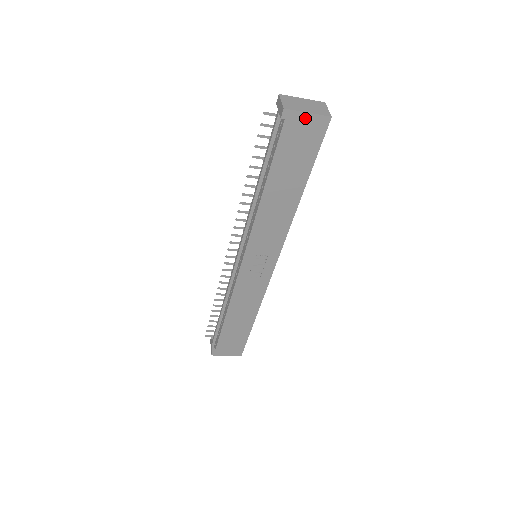
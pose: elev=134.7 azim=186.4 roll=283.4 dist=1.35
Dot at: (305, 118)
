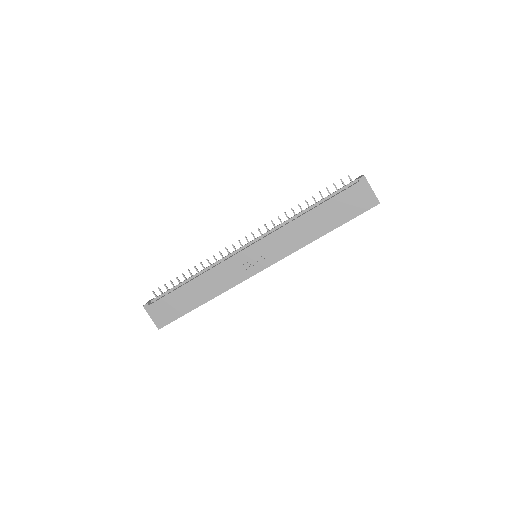
Dot at: (368, 191)
